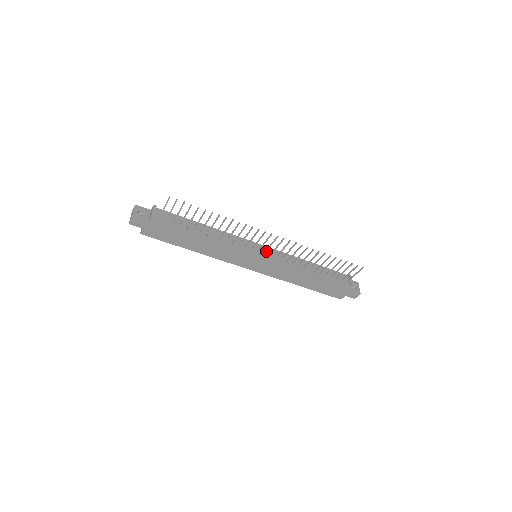
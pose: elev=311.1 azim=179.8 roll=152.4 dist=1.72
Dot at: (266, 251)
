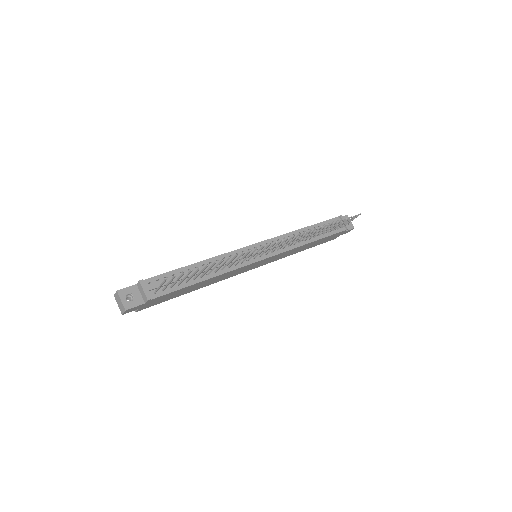
Dot at: occluded
